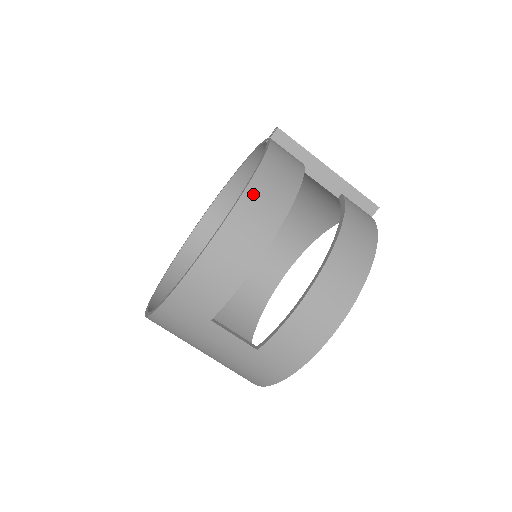
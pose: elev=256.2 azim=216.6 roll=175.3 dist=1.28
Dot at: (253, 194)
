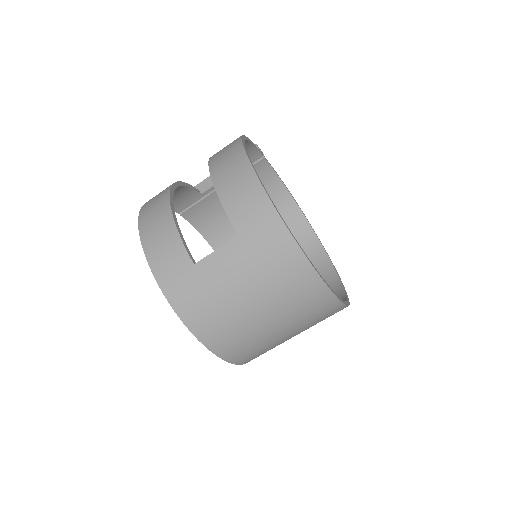
Dot at: (146, 204)
